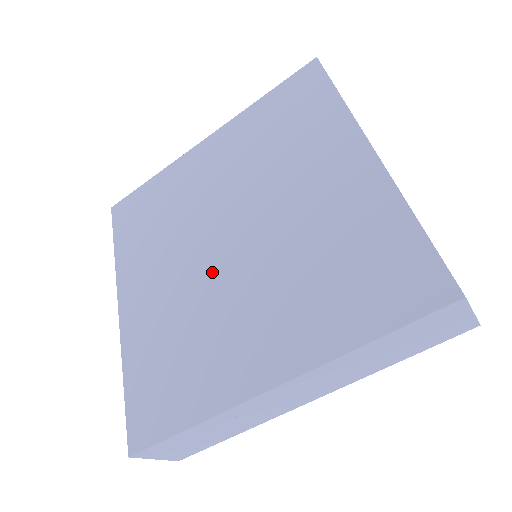
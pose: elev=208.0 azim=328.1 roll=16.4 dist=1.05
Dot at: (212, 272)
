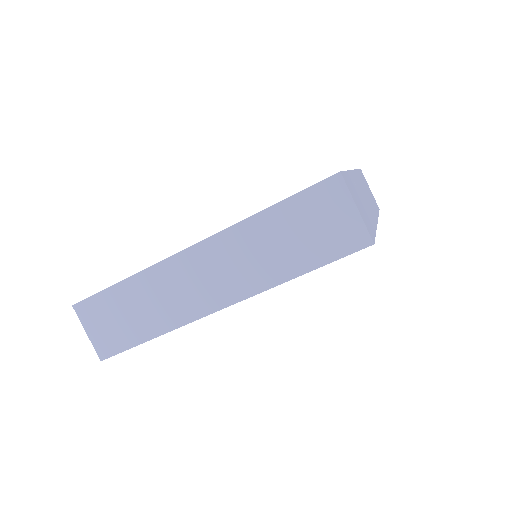
Dot at: occluded
